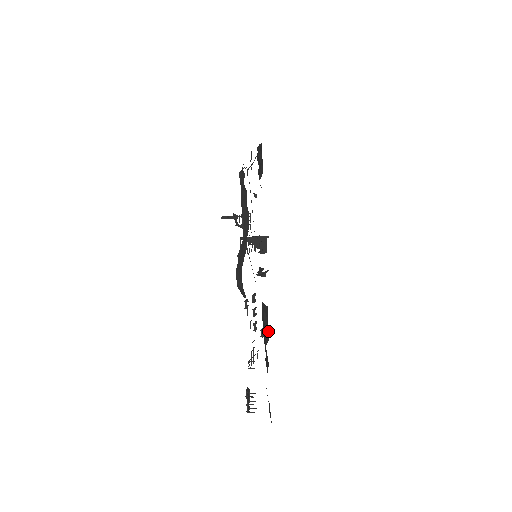
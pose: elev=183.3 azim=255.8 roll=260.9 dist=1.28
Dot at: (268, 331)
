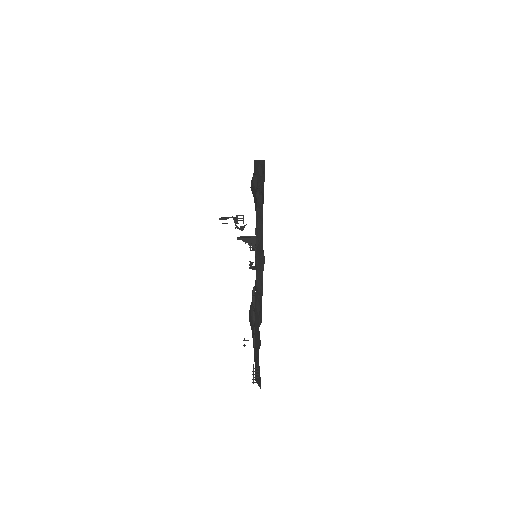
Dot at: occluded
